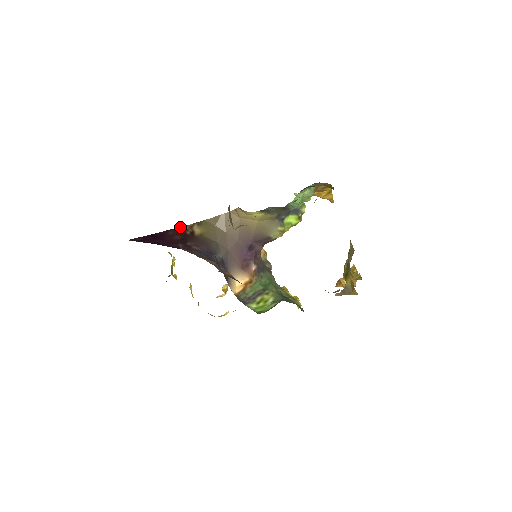
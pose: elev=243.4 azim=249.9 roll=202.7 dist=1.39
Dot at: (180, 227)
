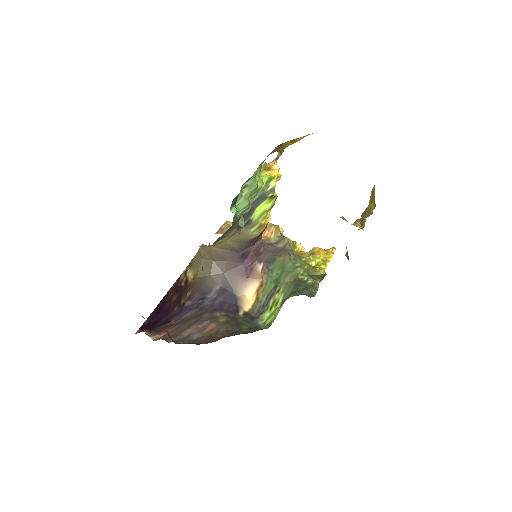
Dot at: (177, 280)
